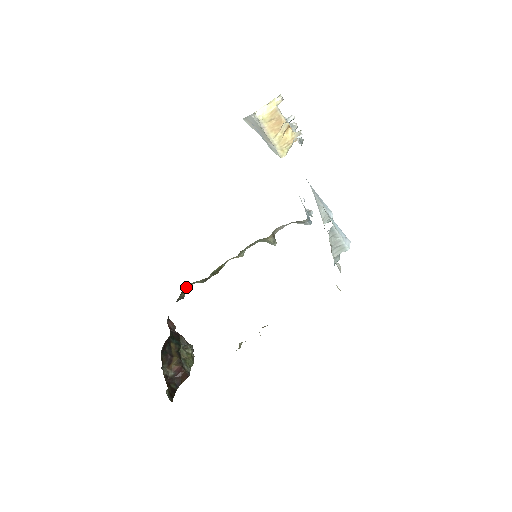
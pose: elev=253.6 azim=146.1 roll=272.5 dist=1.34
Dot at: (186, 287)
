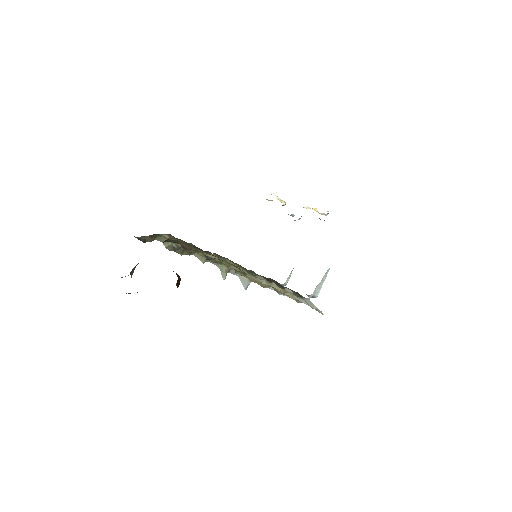
Dot at: (158, 235)
